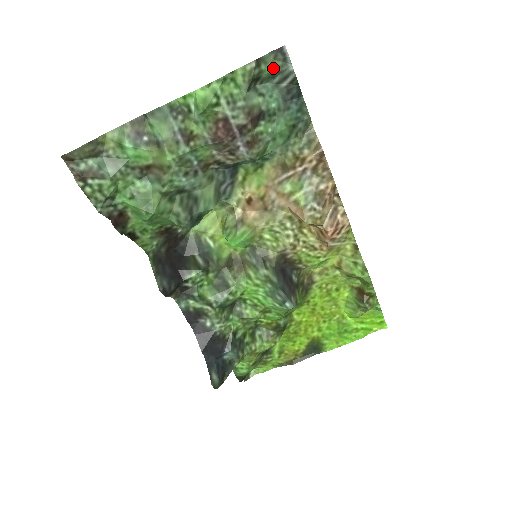
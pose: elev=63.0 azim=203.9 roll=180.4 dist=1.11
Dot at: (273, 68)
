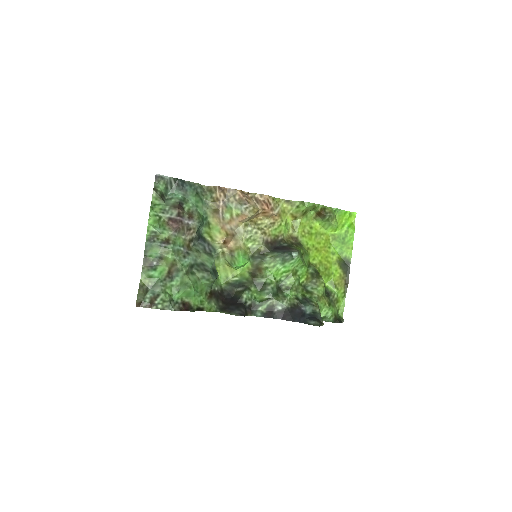
Dot at: (163, 185)
